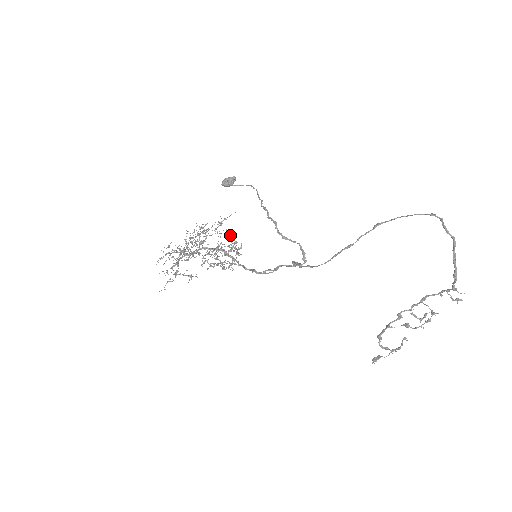
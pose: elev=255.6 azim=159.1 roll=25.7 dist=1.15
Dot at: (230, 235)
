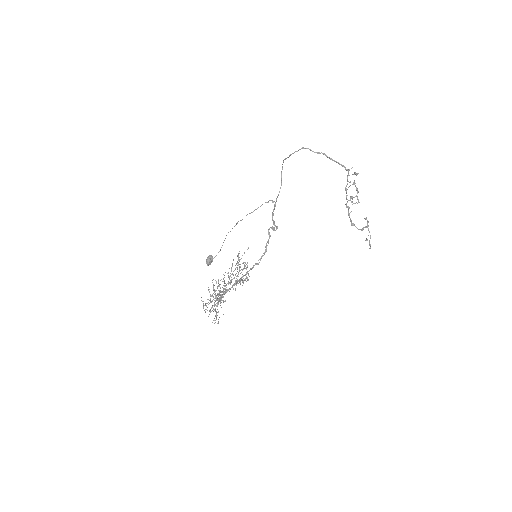
Dot at: occluded
